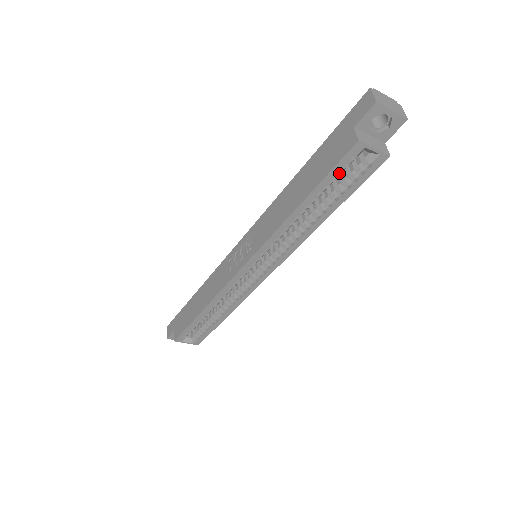
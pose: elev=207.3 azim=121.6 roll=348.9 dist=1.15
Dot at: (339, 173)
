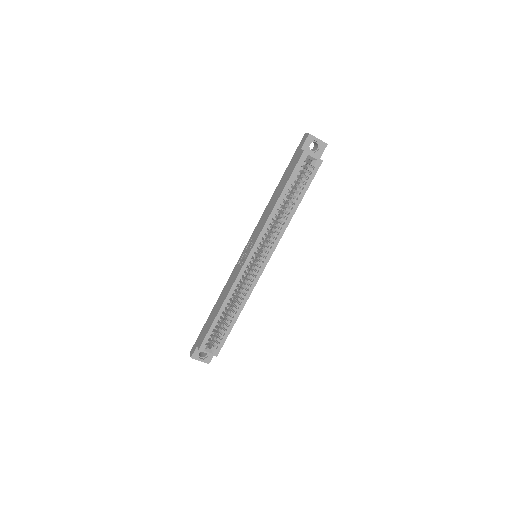
Dot at: (298, 175)
